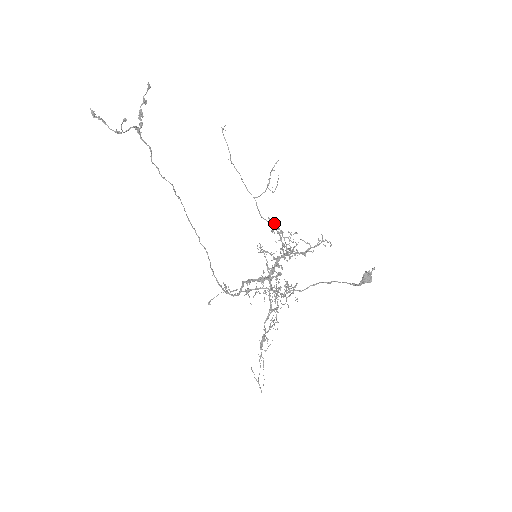
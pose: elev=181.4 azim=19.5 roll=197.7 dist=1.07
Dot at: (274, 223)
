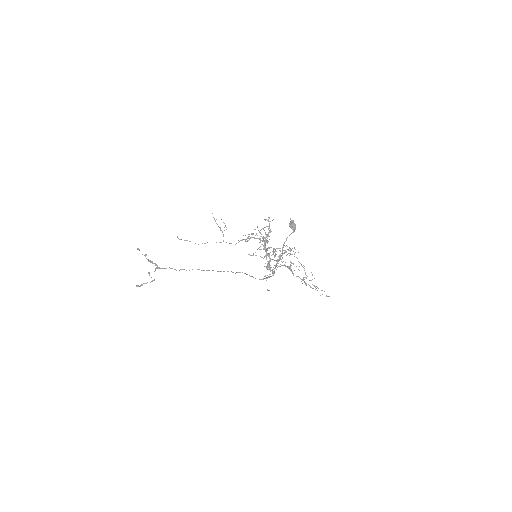
Dot at: (245, 235)
